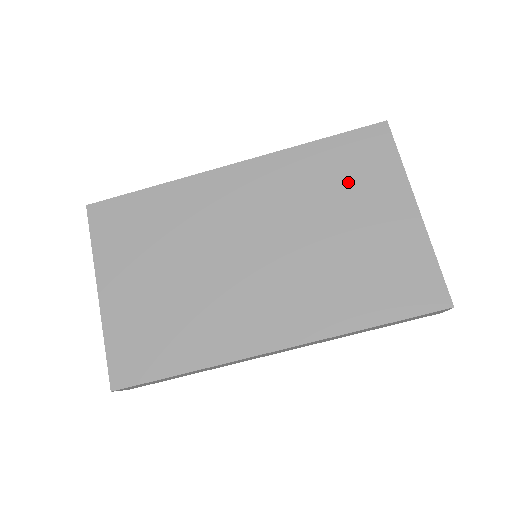
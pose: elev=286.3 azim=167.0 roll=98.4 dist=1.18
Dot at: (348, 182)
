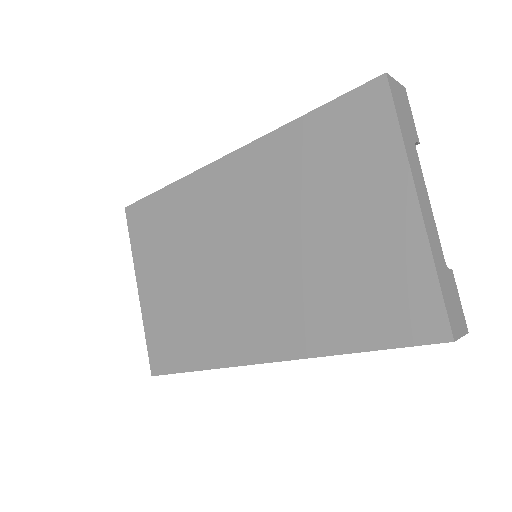
Dot at: (335, 169)
